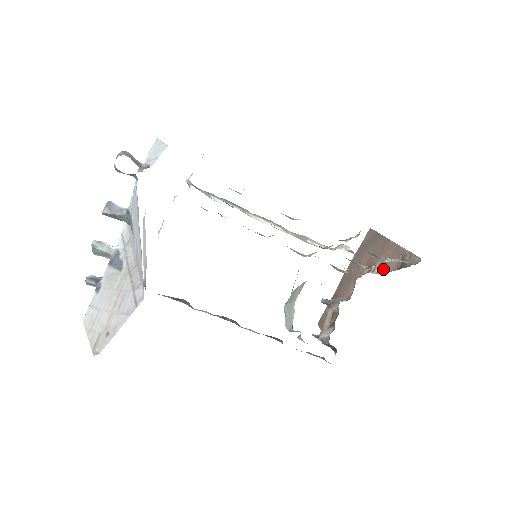
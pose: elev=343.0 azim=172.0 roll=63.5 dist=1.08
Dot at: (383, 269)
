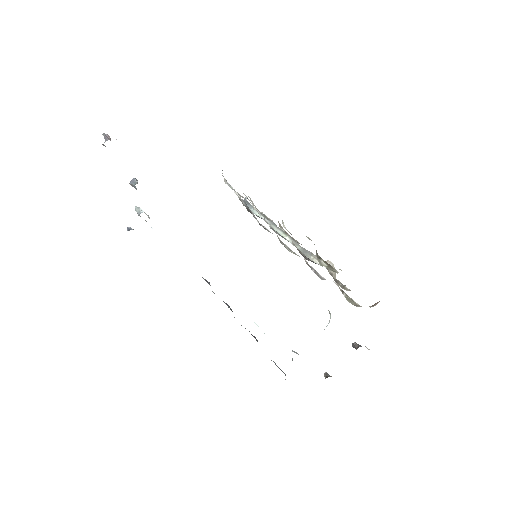
Dot at: occluded
